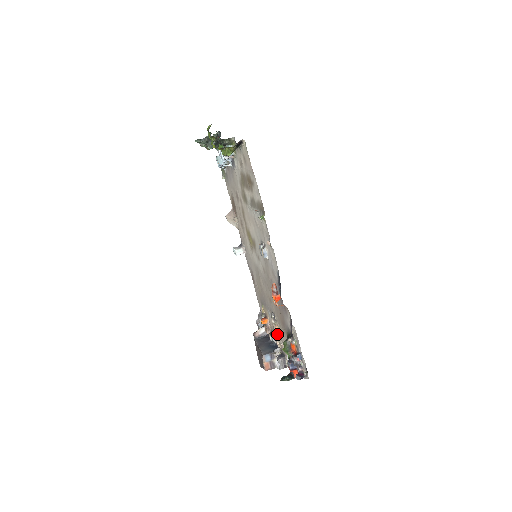
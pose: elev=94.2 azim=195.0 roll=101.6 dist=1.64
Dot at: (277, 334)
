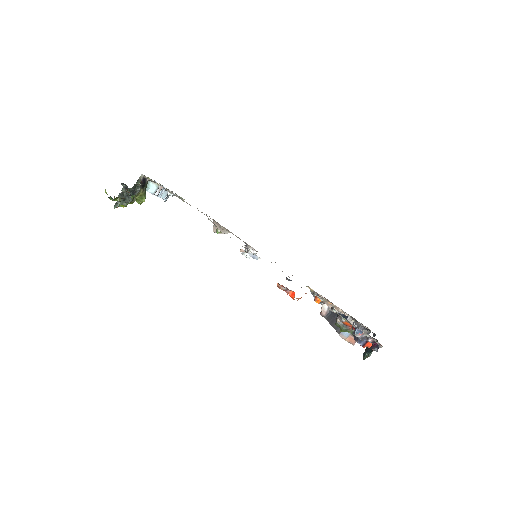
Dot at: (335, 307)
